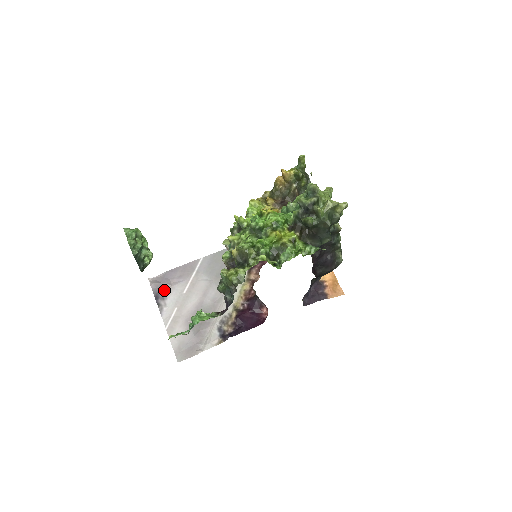
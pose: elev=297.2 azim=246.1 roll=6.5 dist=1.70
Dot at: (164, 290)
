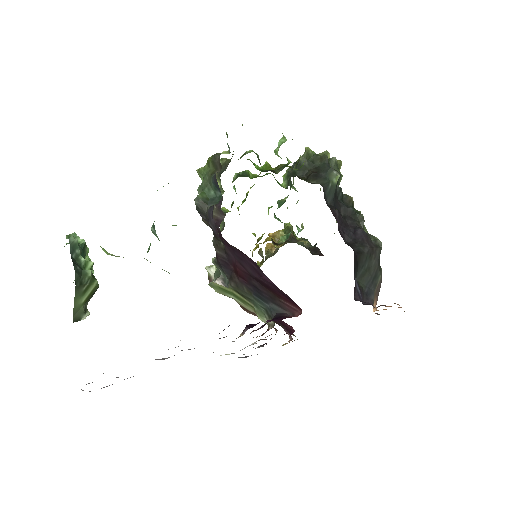
Dot at: occluded
